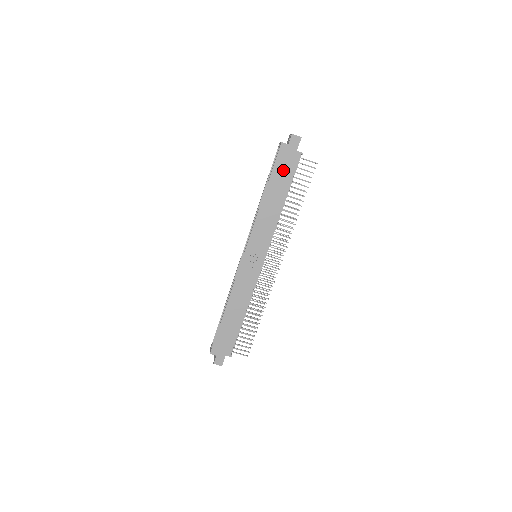
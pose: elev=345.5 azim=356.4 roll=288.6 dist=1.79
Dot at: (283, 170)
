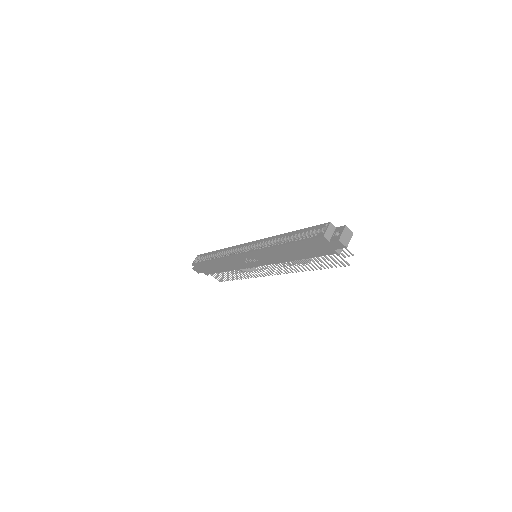
Dot at: (311, 248)
